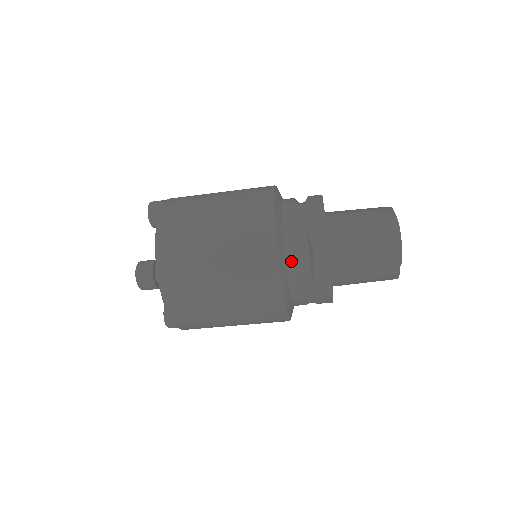
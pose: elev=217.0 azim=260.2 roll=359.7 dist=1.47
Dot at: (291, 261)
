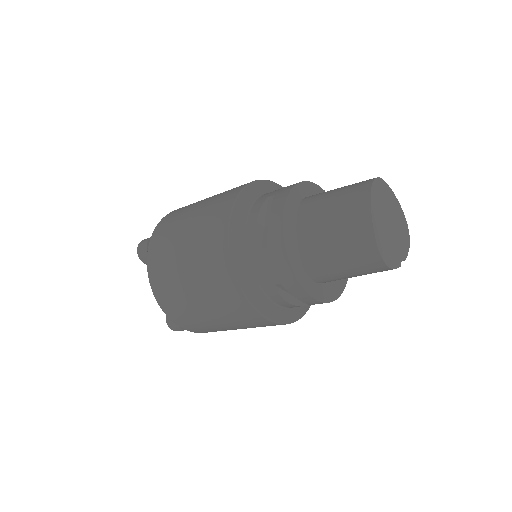
Dot at: (281, 304)
